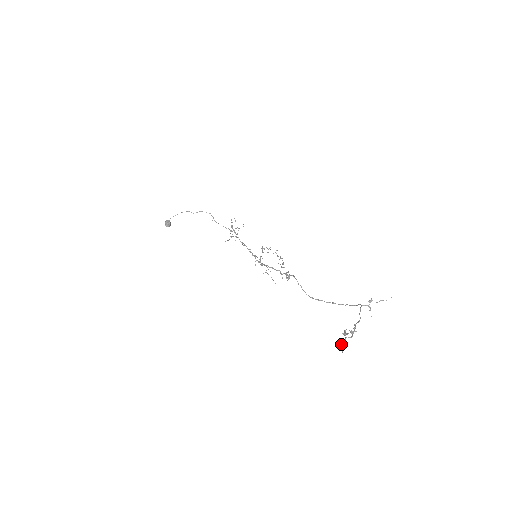
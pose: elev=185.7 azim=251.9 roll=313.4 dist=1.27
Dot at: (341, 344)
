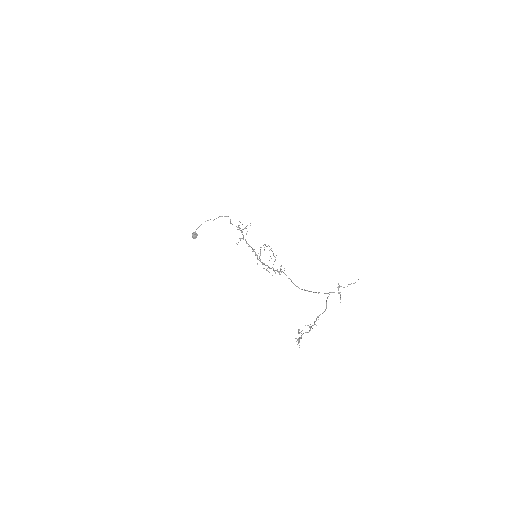
Dot at: (298, 341)
